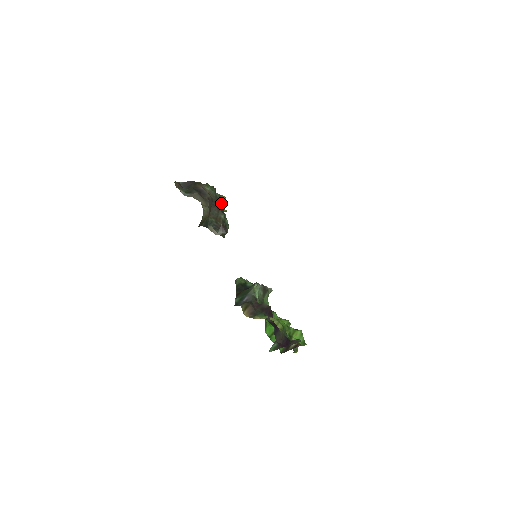
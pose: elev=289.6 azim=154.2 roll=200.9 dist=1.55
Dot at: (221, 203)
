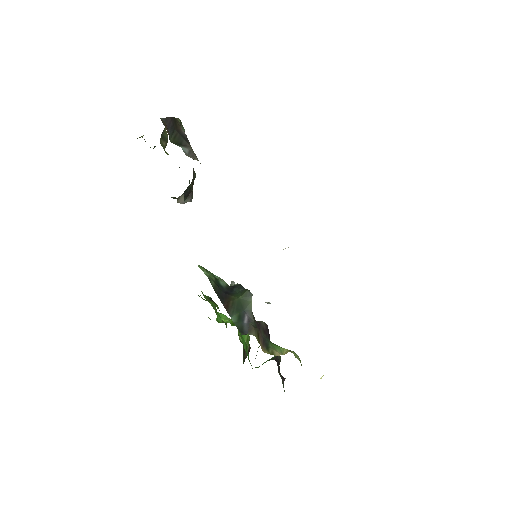
Dot at: occluded
